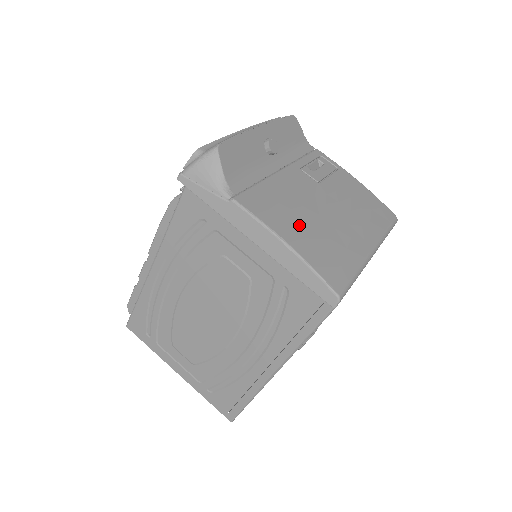
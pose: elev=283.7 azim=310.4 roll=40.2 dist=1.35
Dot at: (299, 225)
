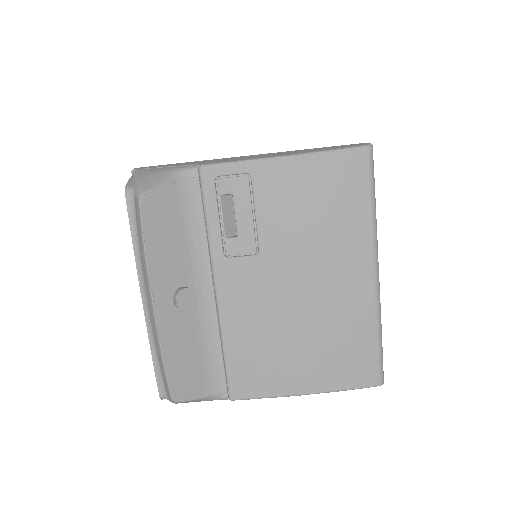
Dot at: (296, 358)
